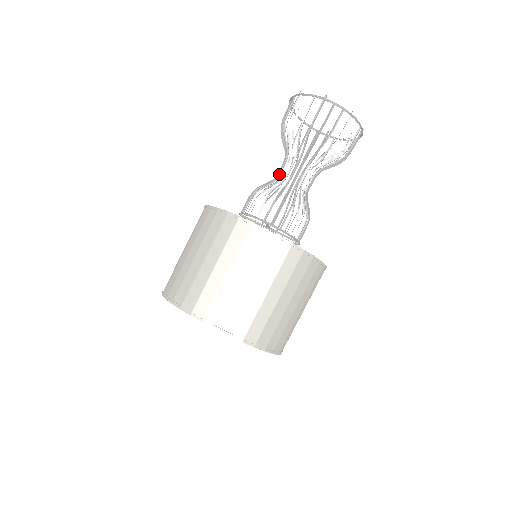
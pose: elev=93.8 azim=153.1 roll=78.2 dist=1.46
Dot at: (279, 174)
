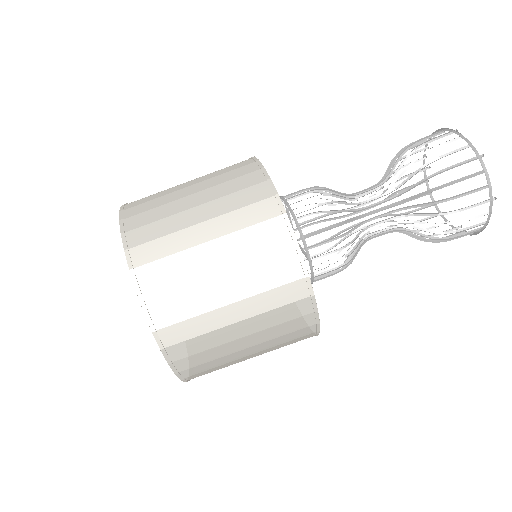
Dot at: occluded
